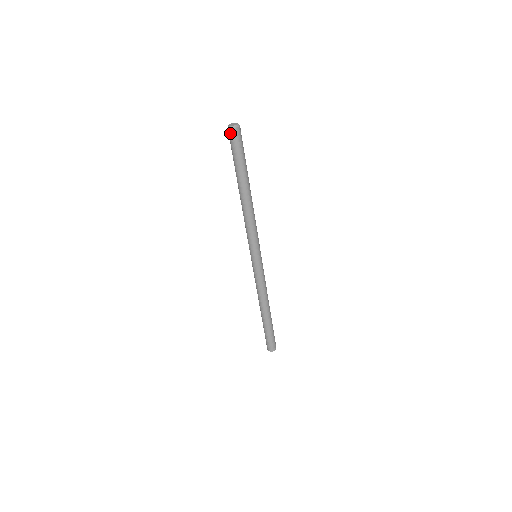
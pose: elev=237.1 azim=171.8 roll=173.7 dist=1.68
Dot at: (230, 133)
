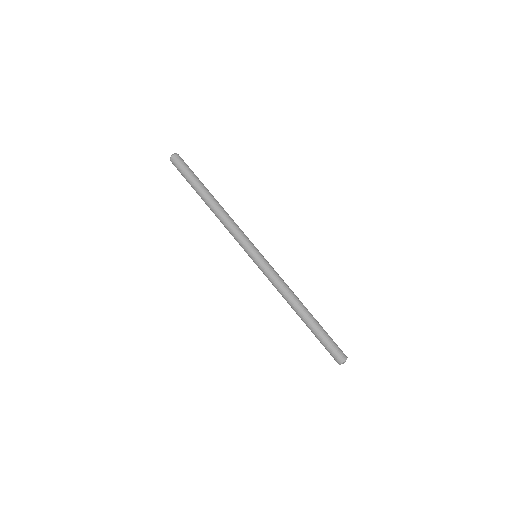
Dot at: (172, 162)
